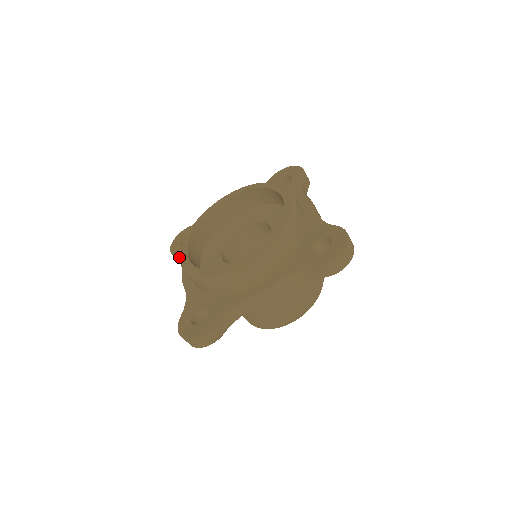
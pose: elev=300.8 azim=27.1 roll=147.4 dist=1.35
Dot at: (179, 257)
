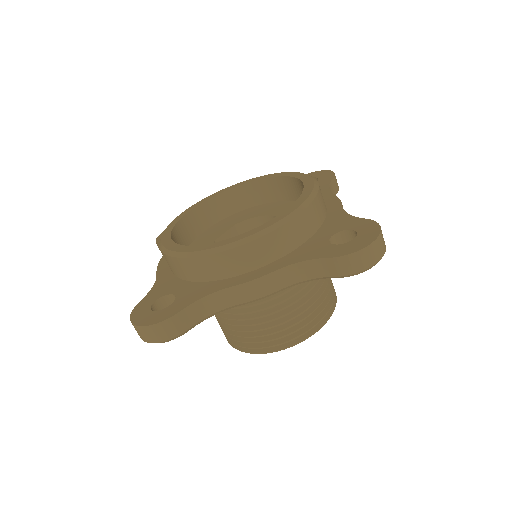
Dot at: occluded
